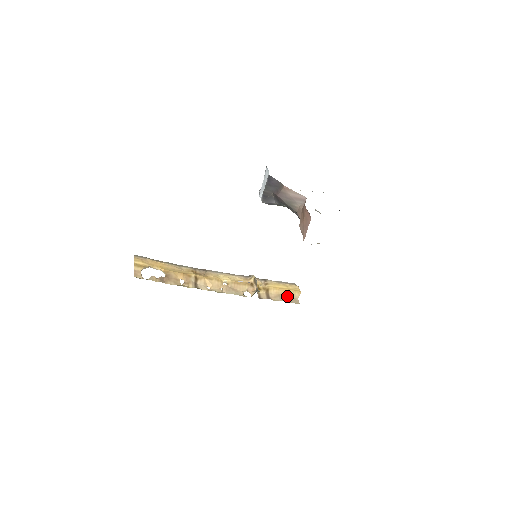
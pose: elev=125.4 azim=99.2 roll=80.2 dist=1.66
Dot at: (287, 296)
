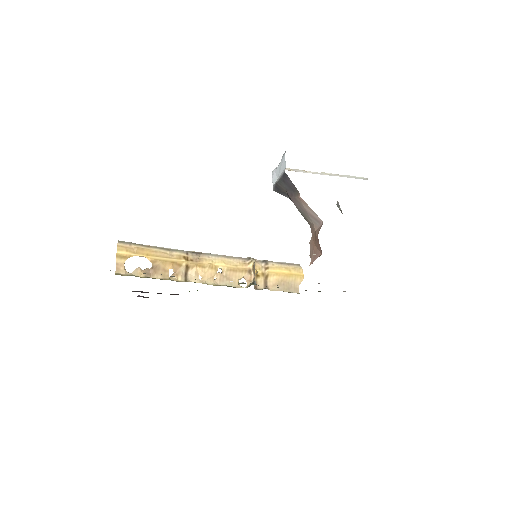
Dot at: (287, 283)
